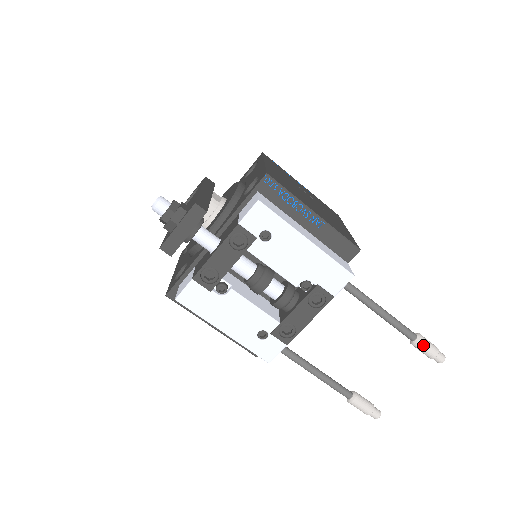
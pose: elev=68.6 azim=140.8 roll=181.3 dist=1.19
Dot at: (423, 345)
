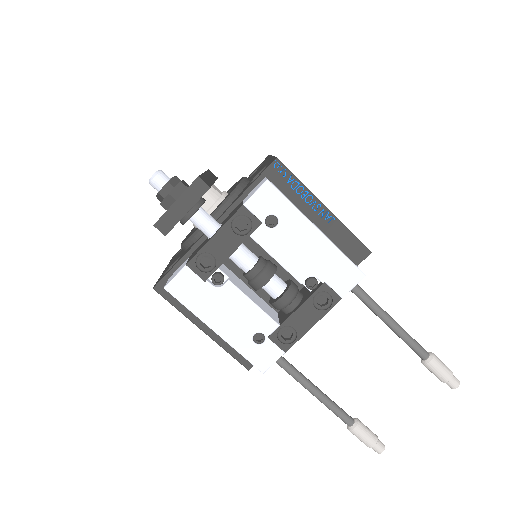
Dot at: (436, 365)
